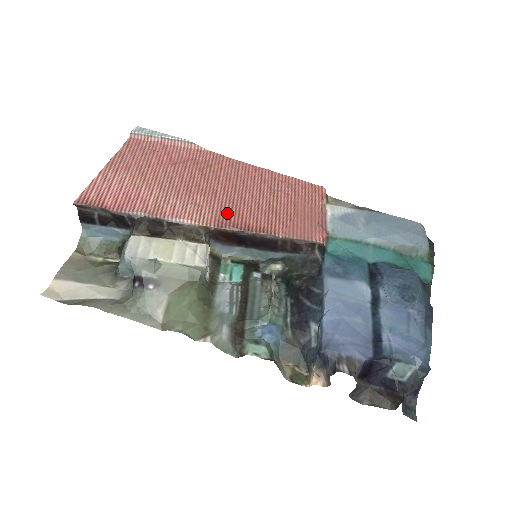
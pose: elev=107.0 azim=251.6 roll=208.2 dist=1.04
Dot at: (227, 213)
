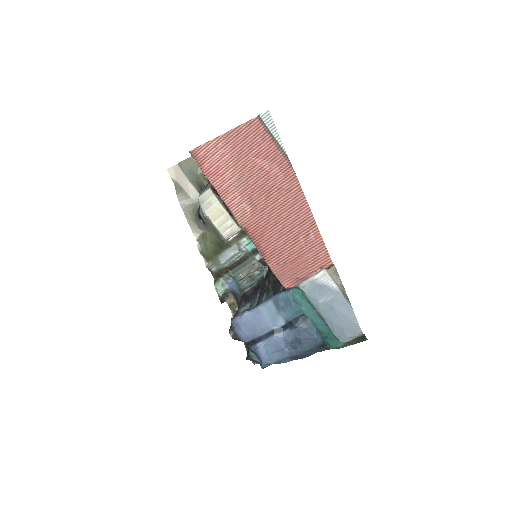
Dot at: (257, 228)
